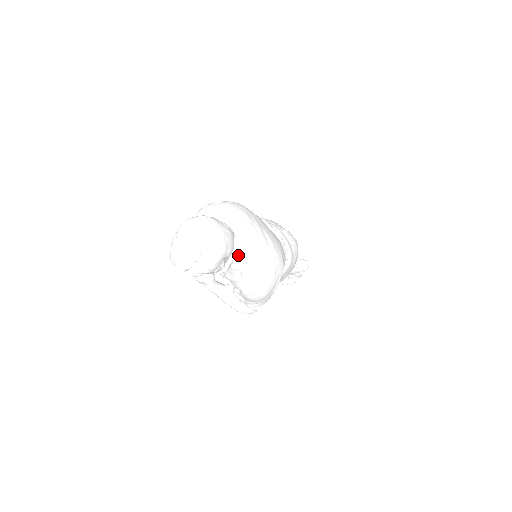
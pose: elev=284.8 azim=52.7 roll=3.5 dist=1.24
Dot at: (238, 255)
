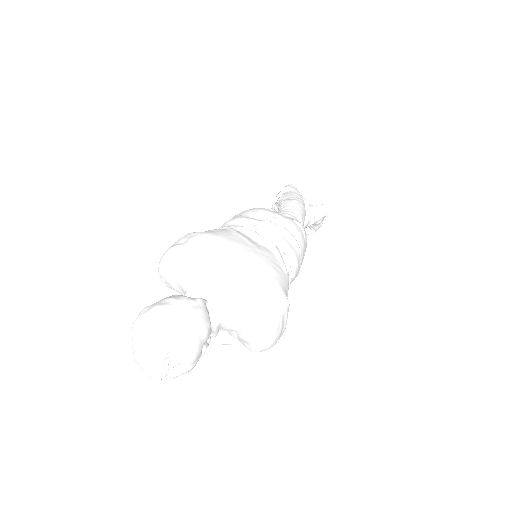
Dot at: (221, 321)
